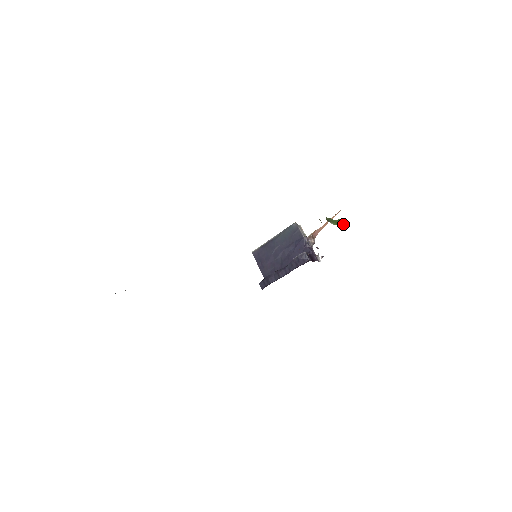
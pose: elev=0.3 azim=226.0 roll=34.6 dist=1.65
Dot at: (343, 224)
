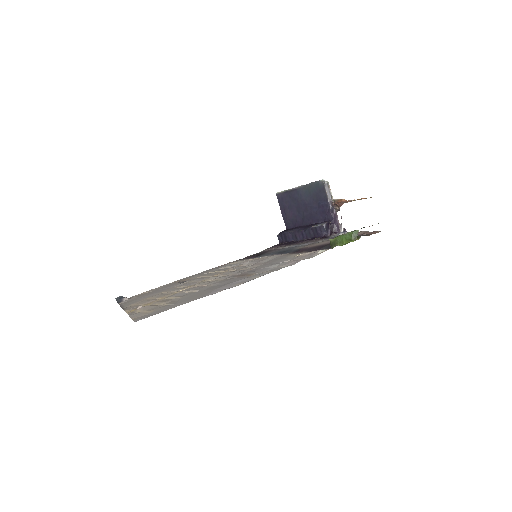
Dot at: (355, 239)
